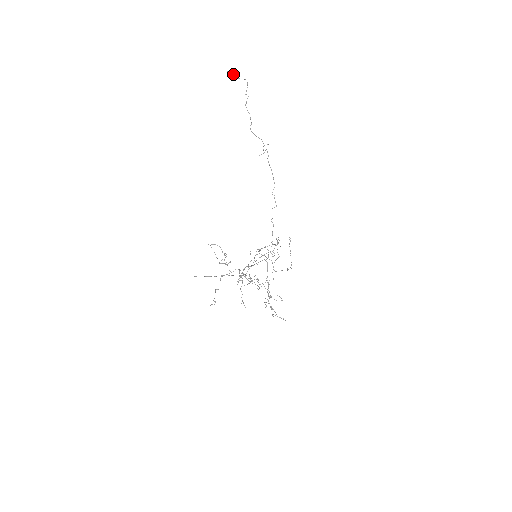
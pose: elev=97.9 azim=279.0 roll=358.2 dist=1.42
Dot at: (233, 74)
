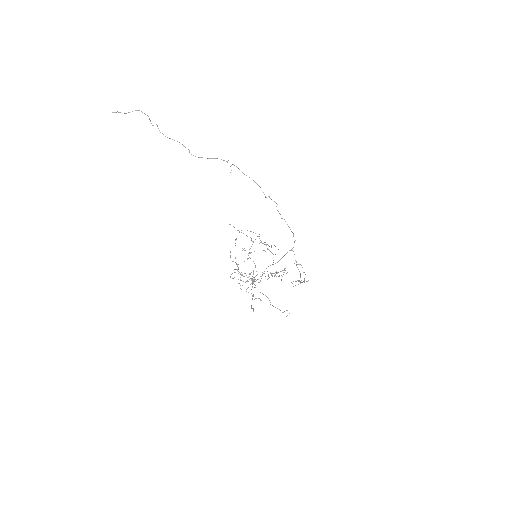
Dot at: occluded
